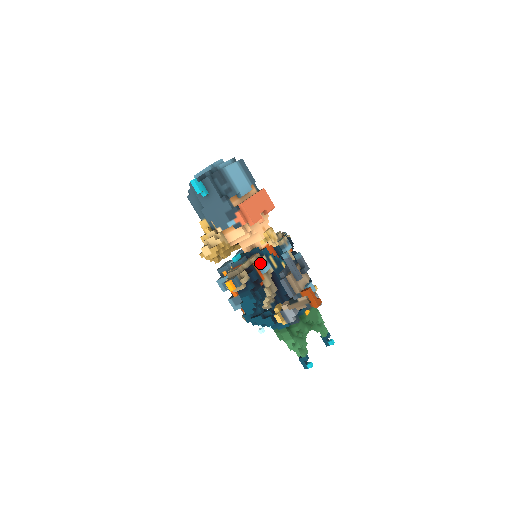
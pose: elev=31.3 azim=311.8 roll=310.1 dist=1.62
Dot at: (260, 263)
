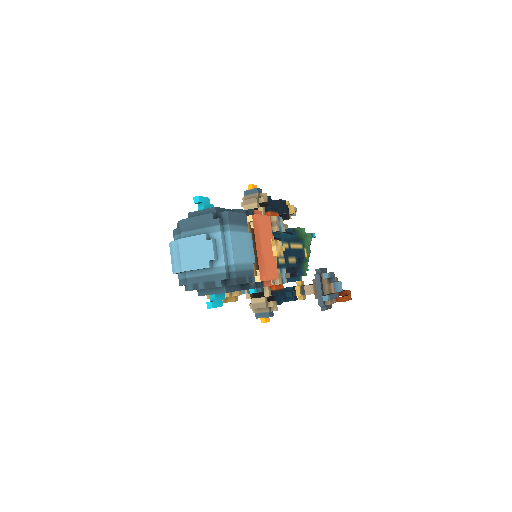
Dot at: occluded
